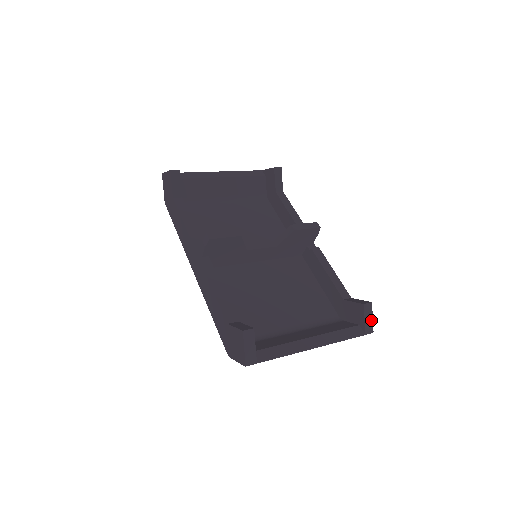
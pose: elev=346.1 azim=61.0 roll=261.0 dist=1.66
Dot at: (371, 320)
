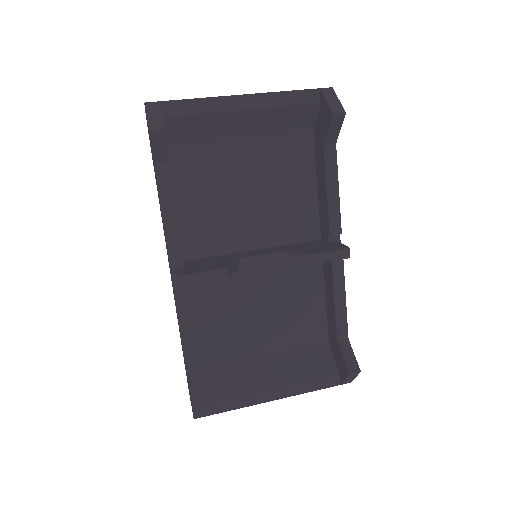
Dot at: (353, 378)
